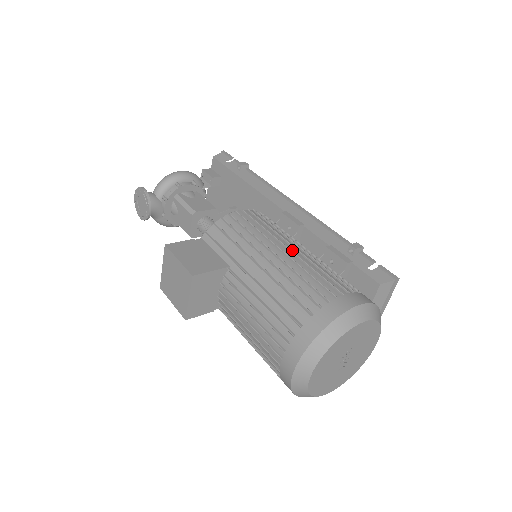
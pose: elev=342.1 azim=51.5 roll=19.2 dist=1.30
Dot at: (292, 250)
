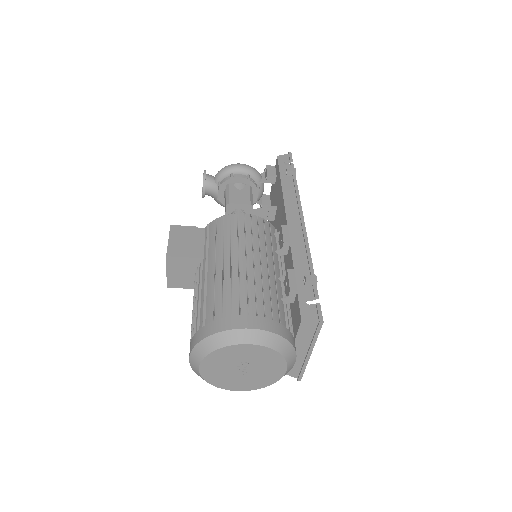
Dot at: (249, 262)
